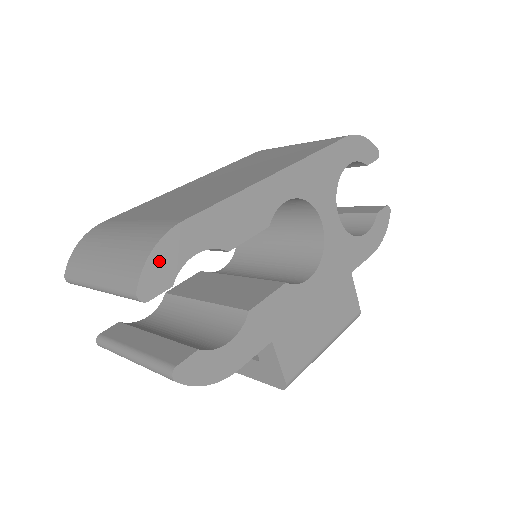
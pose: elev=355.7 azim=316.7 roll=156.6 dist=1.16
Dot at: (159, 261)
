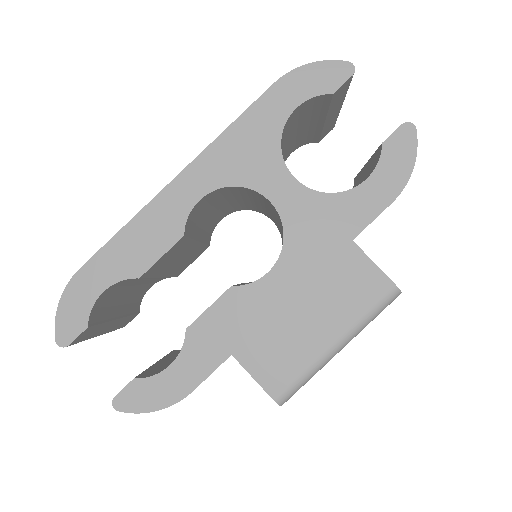
Dot at: (68, 309)
